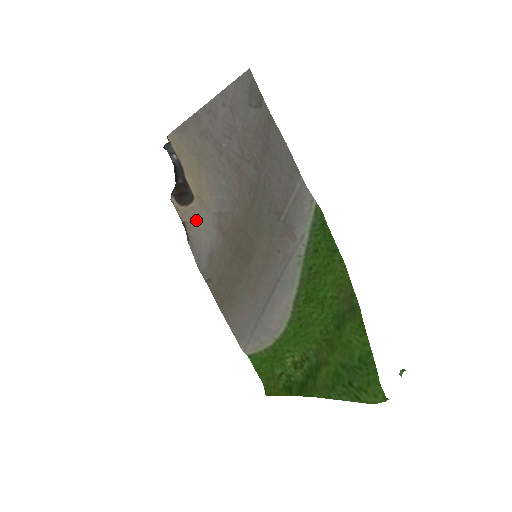
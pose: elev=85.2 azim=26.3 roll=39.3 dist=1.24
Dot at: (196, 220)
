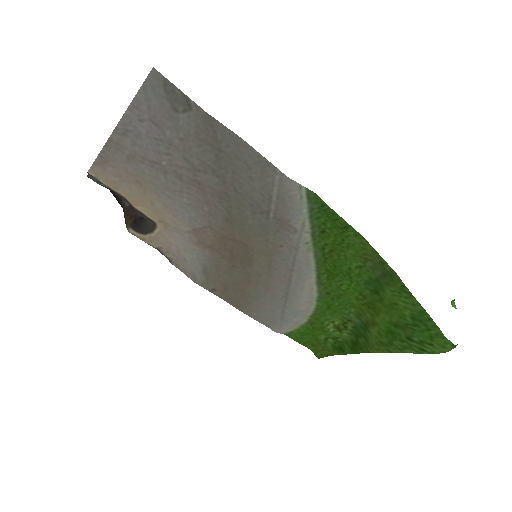
Dot at: (170, 243)
